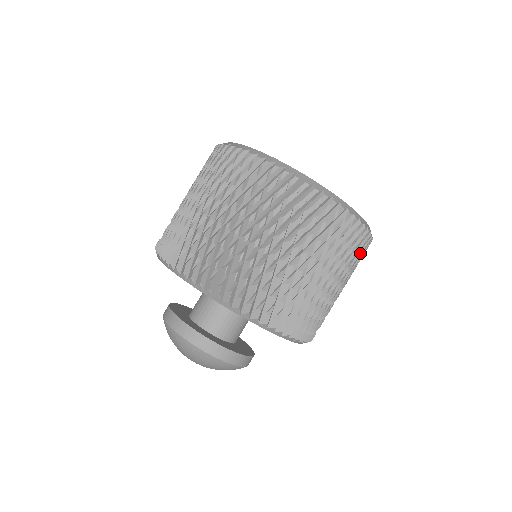
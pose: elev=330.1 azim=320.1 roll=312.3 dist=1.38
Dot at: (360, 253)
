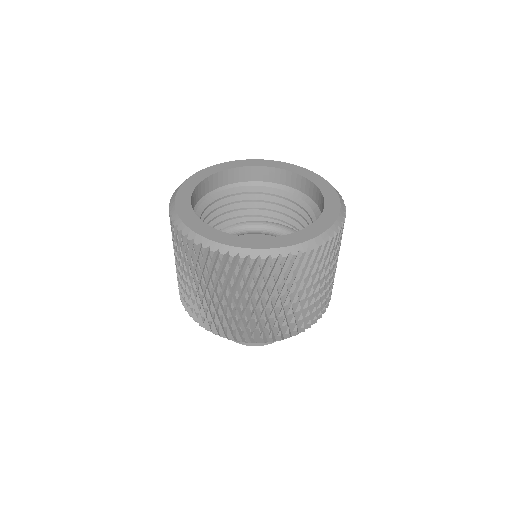
Dot at: (285, 273)
